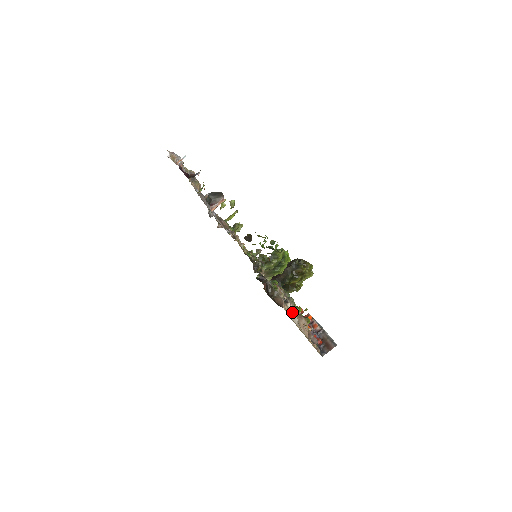
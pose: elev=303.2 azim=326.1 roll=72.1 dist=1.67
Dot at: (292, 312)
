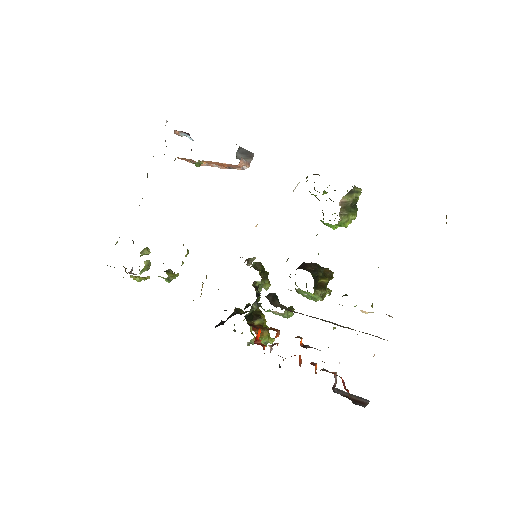
Dot at: occluded
